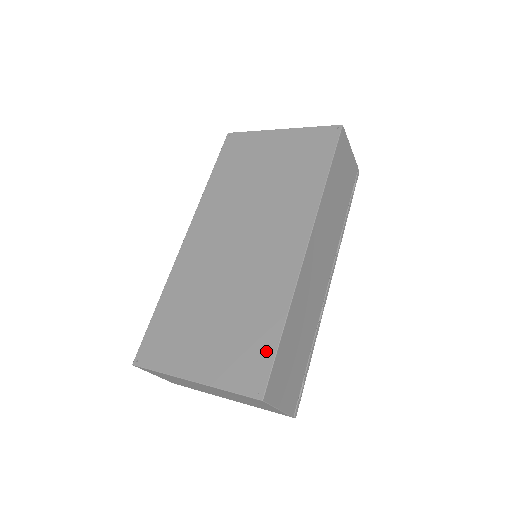
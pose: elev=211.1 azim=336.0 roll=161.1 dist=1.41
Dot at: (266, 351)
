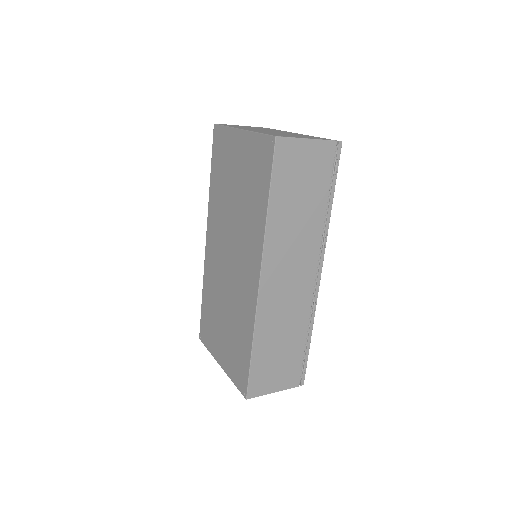
Dot at: (245, 365)
